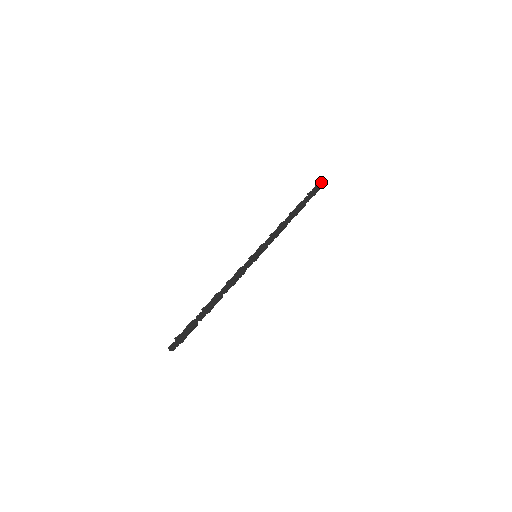
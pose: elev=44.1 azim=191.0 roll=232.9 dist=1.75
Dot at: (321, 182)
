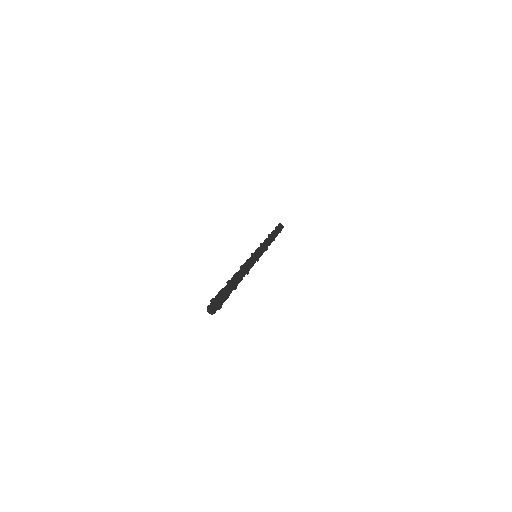
Dot at: occluded
